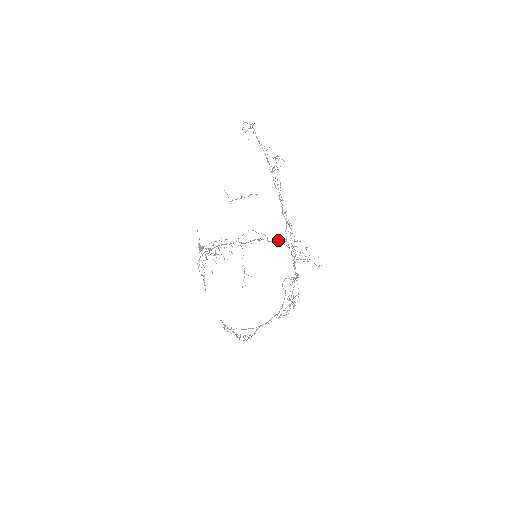
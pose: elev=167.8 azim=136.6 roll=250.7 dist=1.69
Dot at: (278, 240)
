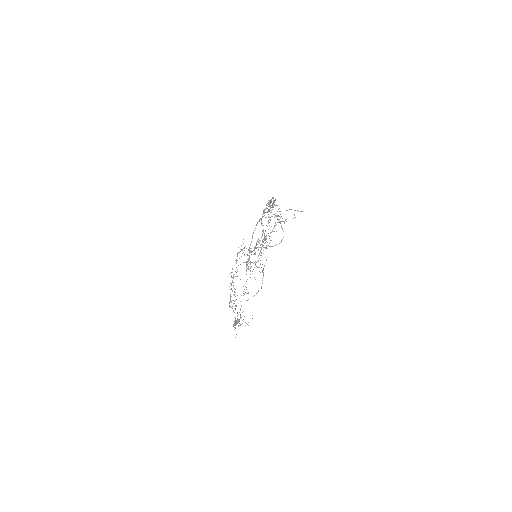
Dot at: occluded
